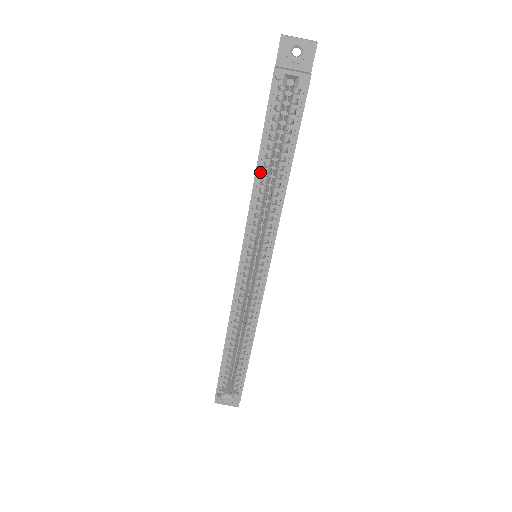
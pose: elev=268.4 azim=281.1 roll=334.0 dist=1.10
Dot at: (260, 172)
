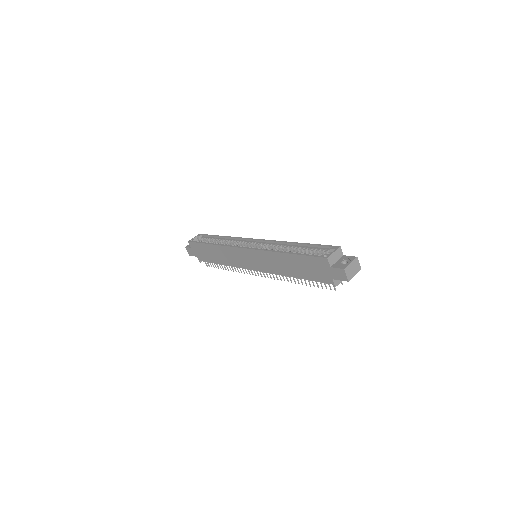
Dot at: occluded
